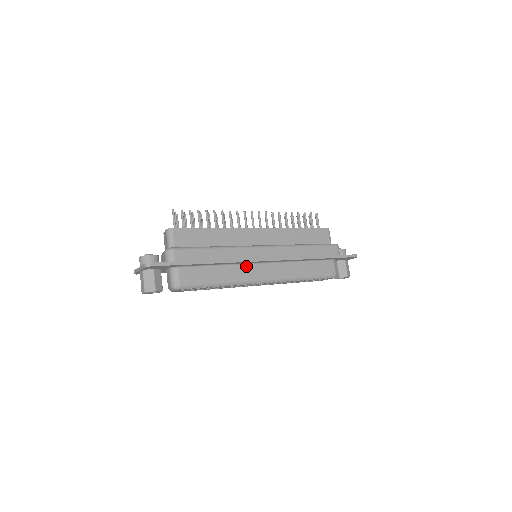
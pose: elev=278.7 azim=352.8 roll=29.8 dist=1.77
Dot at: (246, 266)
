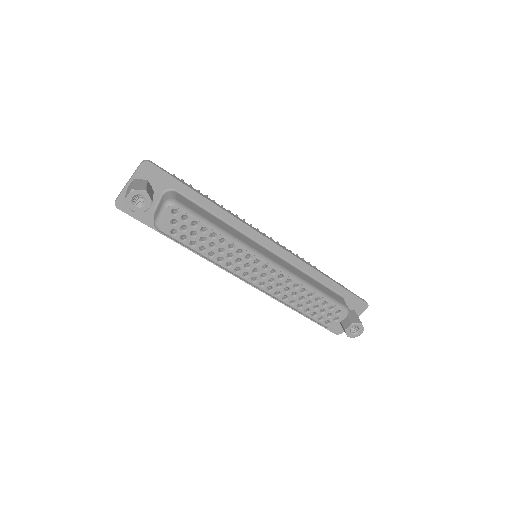
Dot at: (249, 239)
